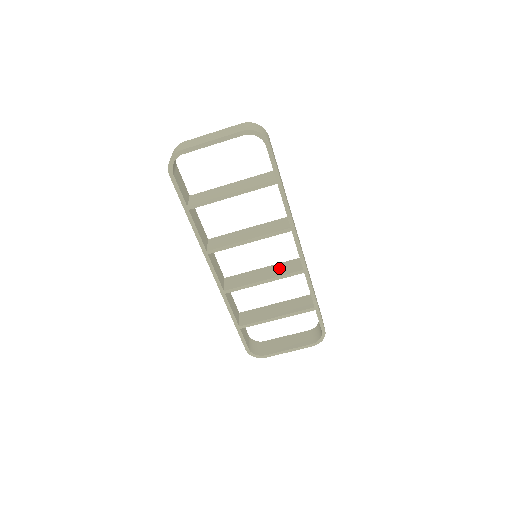
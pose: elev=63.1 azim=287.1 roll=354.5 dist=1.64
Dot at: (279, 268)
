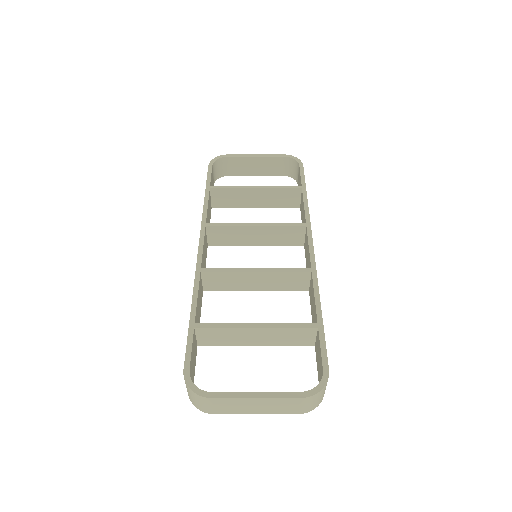
Dot at: occluded
